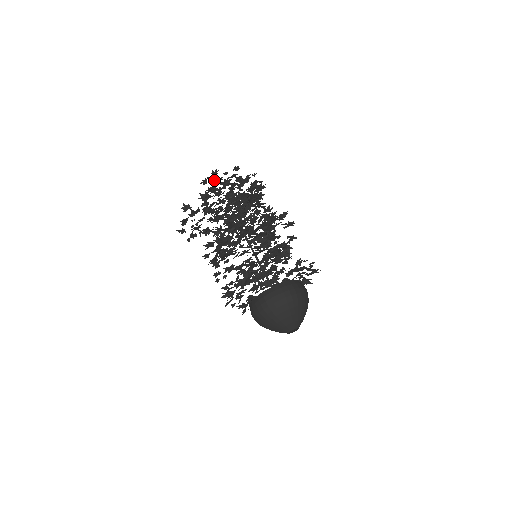
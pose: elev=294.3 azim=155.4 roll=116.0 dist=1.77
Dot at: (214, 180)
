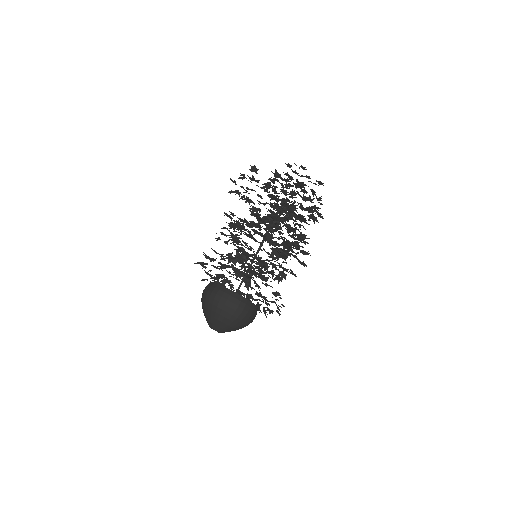
Dot at: (295, 173)
